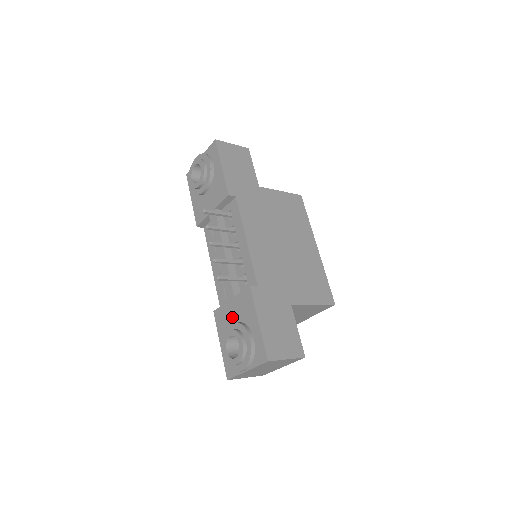
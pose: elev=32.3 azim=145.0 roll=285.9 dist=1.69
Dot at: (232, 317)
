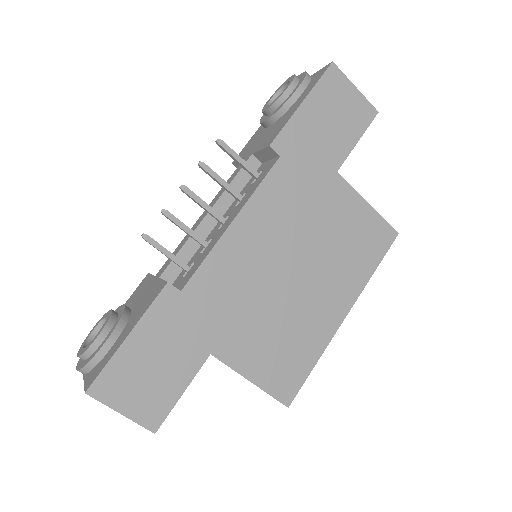
Dot at: (139, 298)
